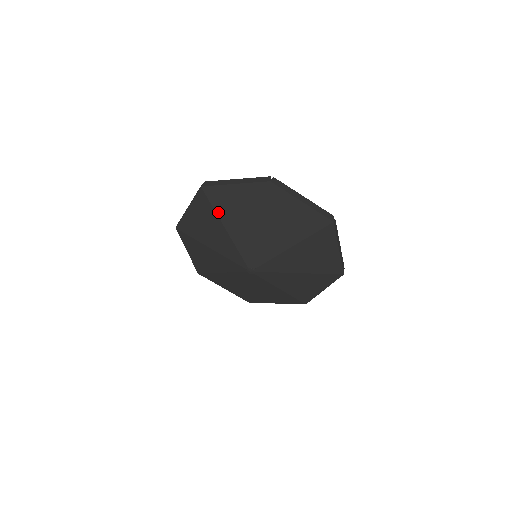
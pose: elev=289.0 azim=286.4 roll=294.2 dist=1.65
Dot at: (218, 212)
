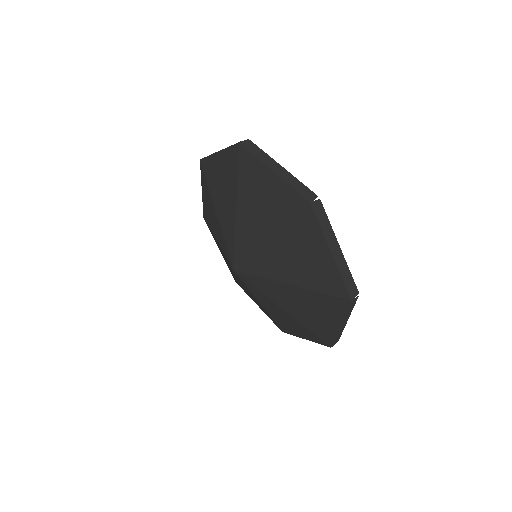
Dot at: (211, 190)
